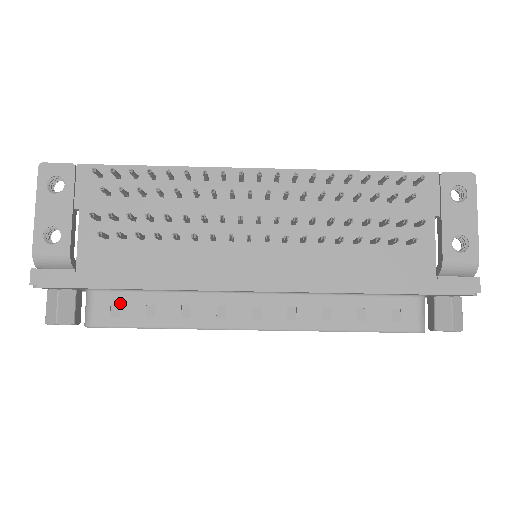
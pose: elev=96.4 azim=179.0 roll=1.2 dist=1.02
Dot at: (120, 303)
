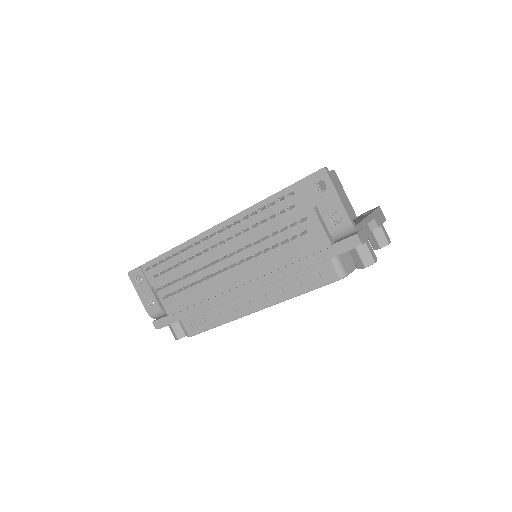
Dot at: (194, 322)
